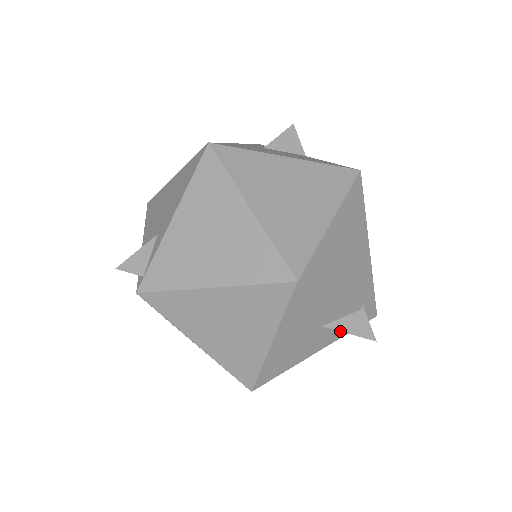
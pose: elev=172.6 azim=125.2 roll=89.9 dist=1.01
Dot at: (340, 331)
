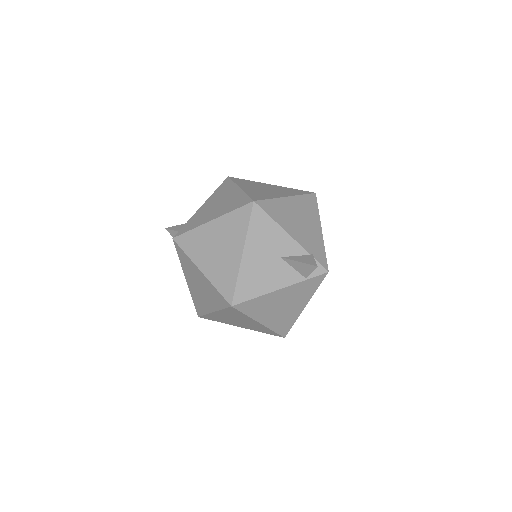
Dot at: (292, 260)
